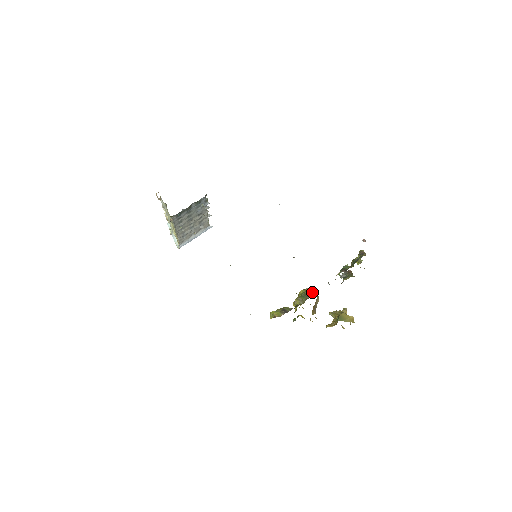
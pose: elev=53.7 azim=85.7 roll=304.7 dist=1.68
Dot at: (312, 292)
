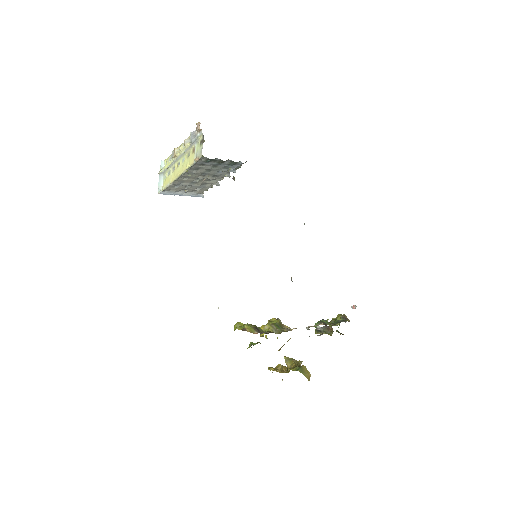
Dot at: (289, 327)
